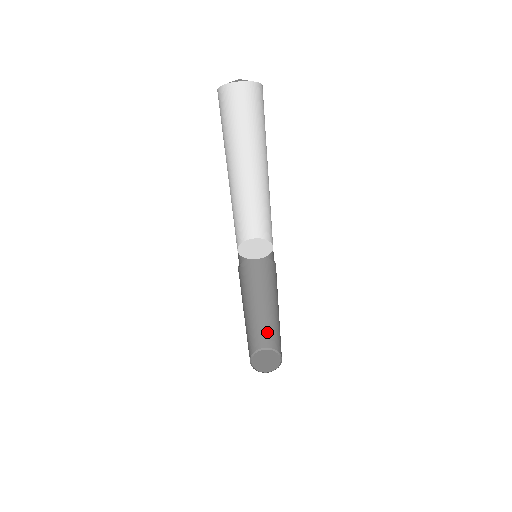
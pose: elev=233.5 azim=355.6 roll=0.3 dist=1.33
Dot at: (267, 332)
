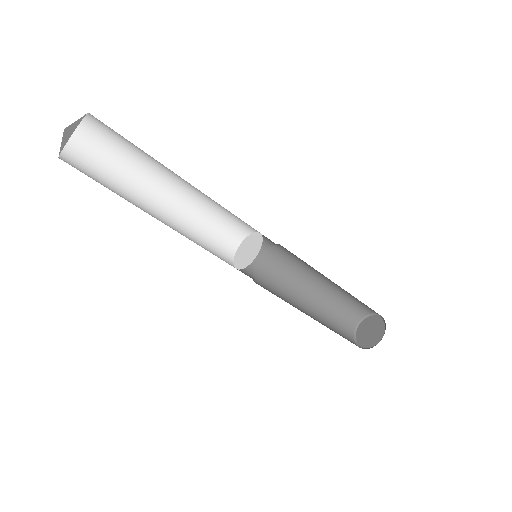
Dot at: (355, 302)
